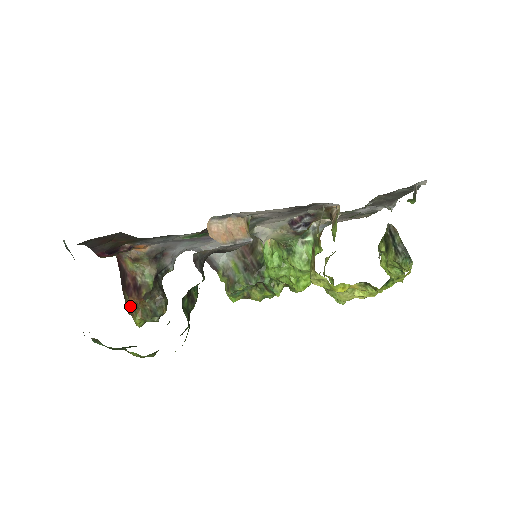
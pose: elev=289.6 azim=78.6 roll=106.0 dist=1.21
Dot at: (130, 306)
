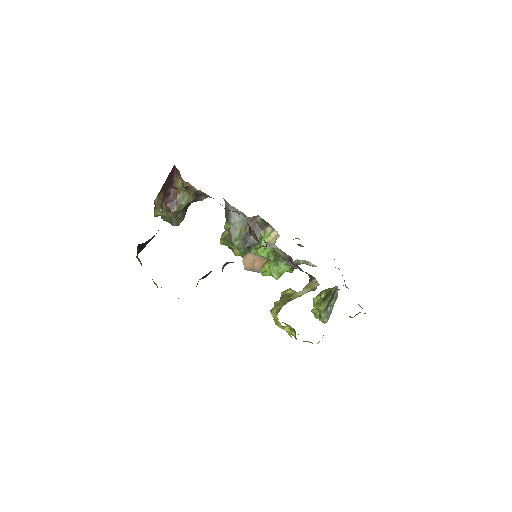
Dot at: (159, 201)
